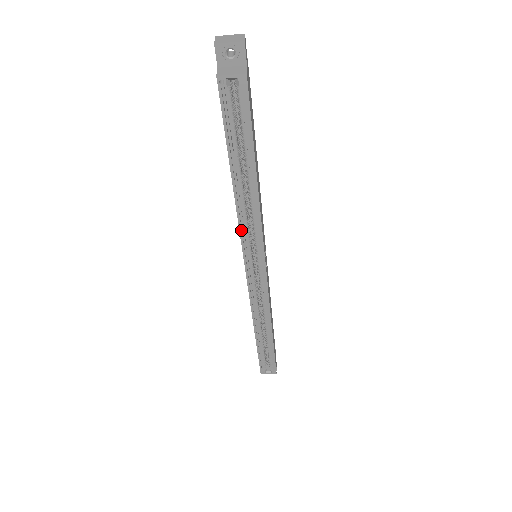
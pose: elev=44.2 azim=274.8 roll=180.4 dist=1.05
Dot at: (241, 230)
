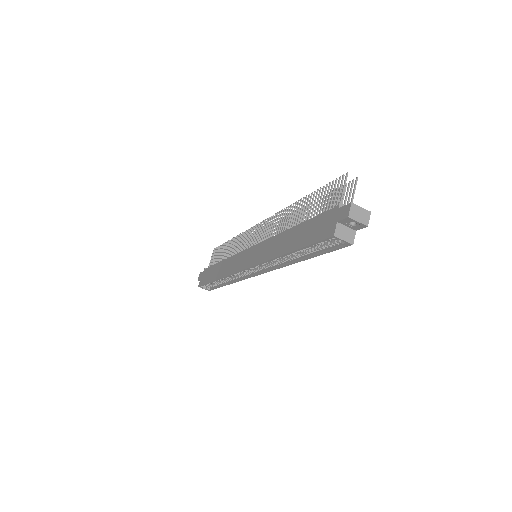
Dot at: occluded
